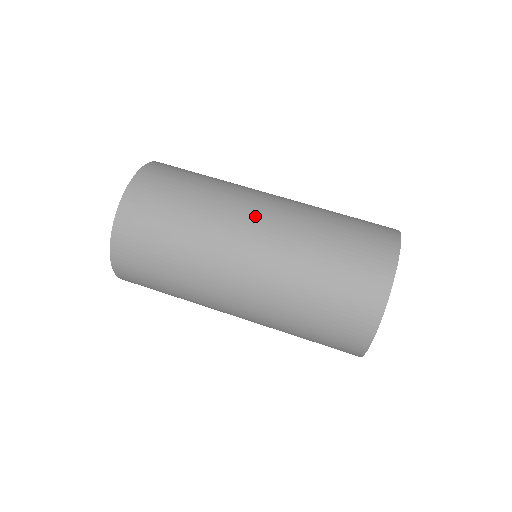
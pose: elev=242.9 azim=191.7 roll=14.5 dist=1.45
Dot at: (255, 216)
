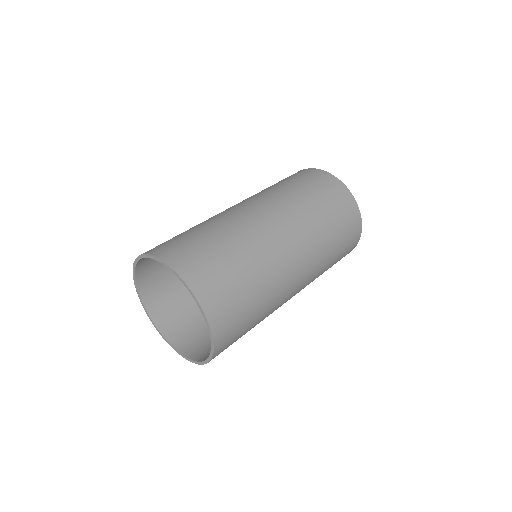
Dot at: (296, 277)
